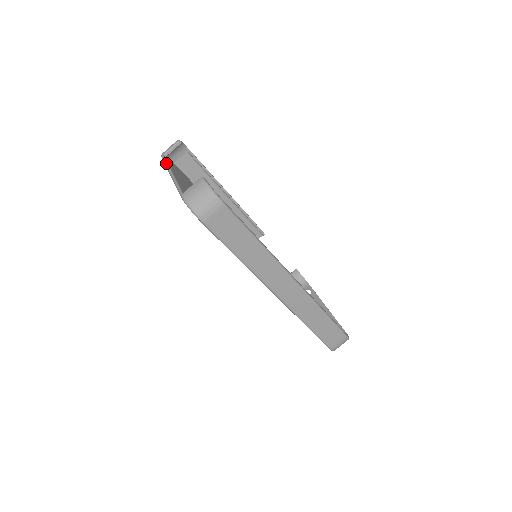
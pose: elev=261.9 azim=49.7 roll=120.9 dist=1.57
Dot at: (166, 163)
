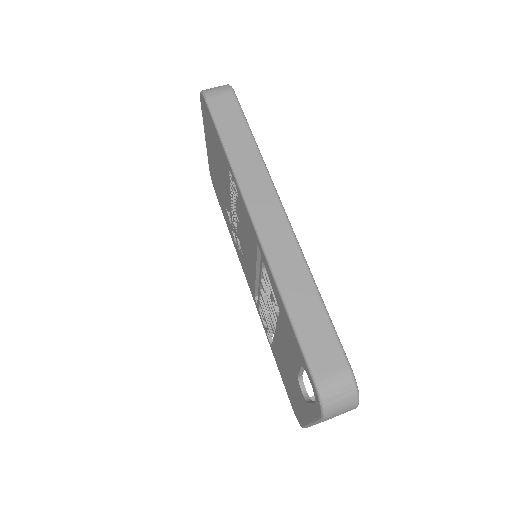
Dot at: occluded
